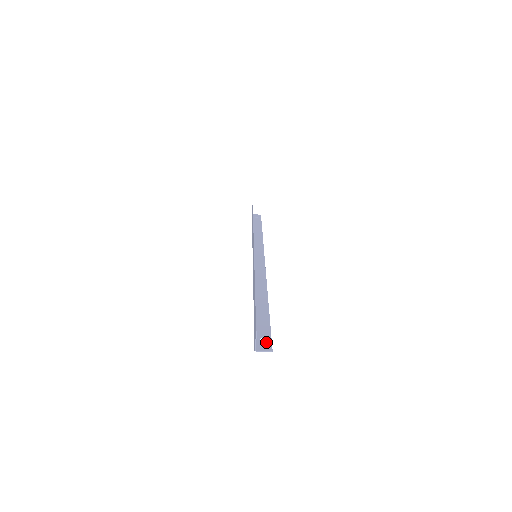
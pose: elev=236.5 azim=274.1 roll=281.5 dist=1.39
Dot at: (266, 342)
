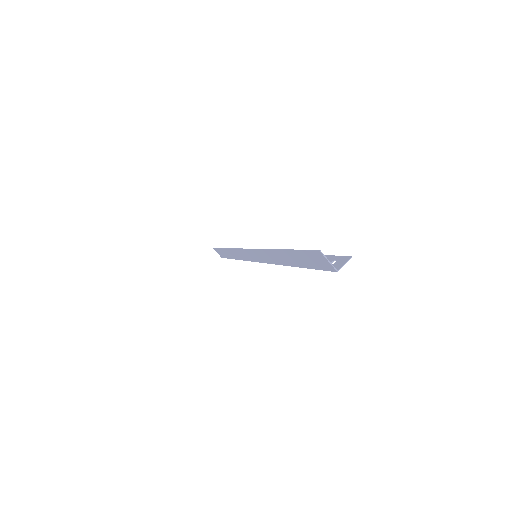
Dot at: (338, 260)
